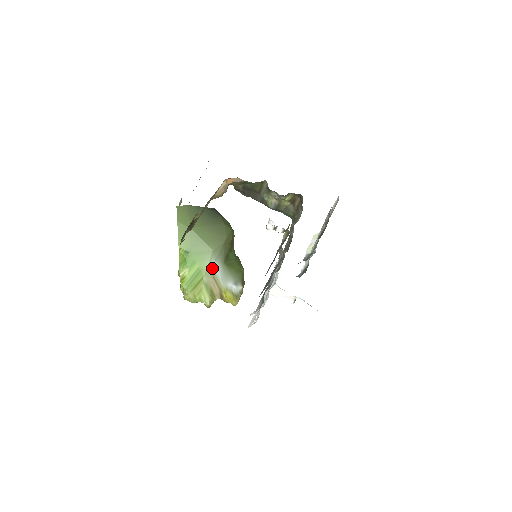
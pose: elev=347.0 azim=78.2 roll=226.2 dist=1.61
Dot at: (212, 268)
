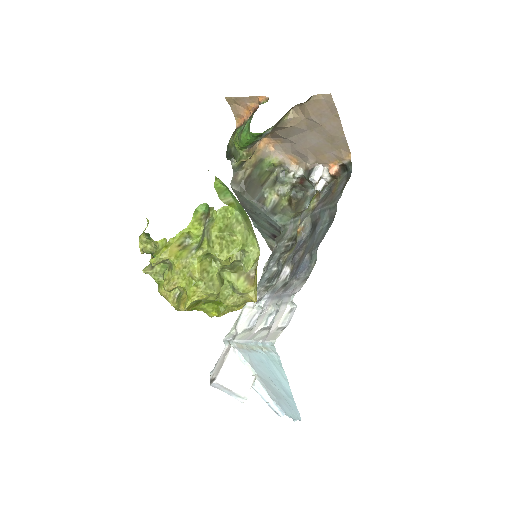
Dot at: occluded
